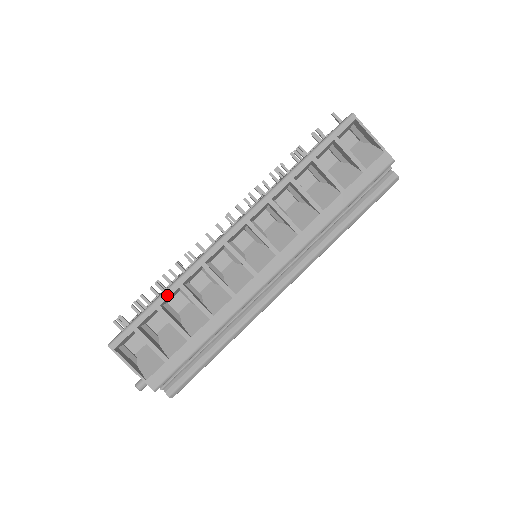
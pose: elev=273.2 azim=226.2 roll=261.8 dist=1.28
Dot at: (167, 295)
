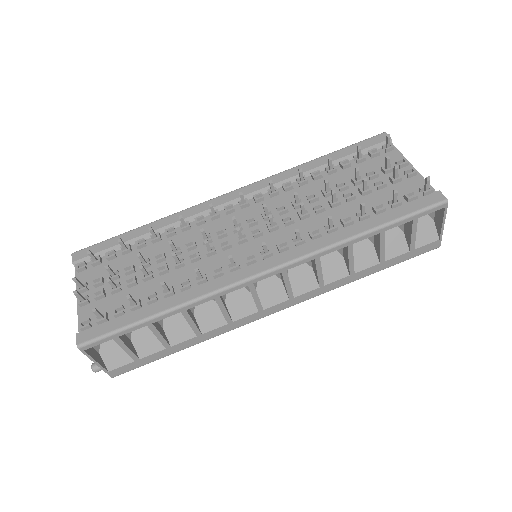
Dot at: (165, 316)
